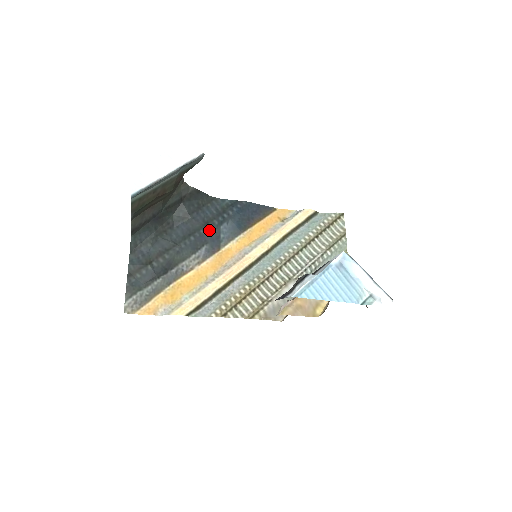
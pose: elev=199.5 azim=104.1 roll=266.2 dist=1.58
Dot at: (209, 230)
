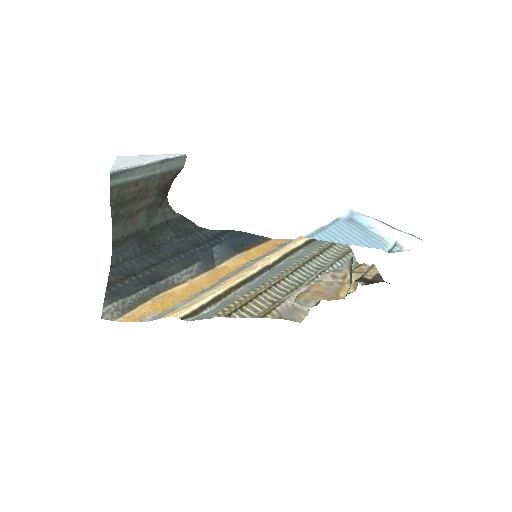
Dot at: (200, 250)
